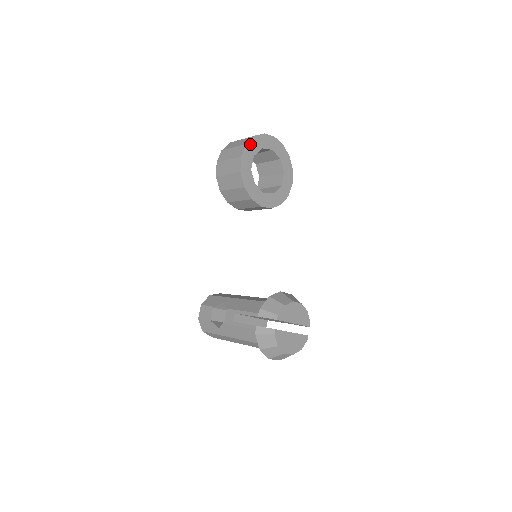
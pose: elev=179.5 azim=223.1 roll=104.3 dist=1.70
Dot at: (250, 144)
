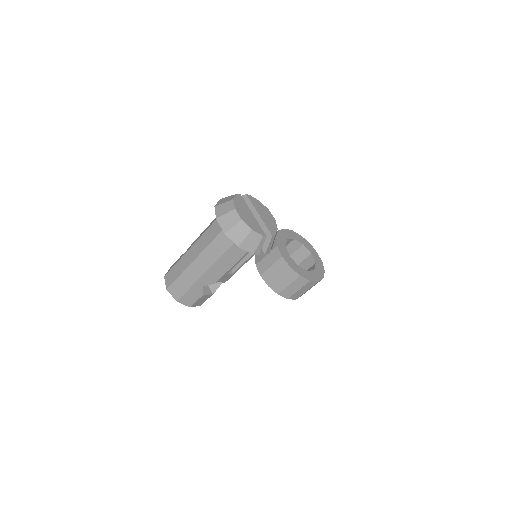
Dot at: (295, 234)
